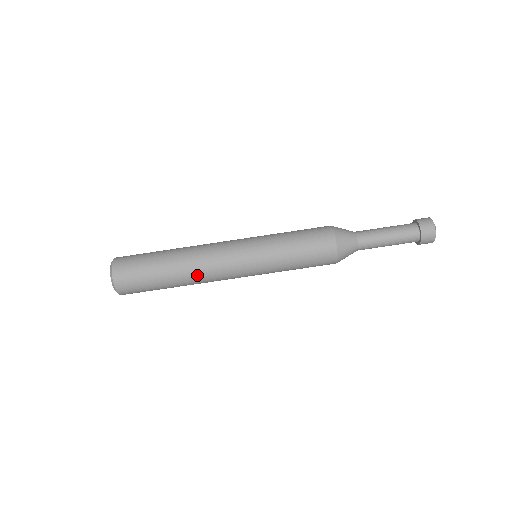
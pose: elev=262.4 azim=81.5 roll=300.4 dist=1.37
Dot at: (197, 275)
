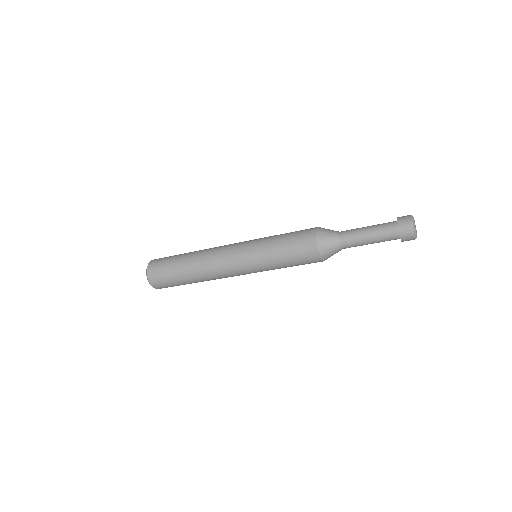
Dot at: occluded
